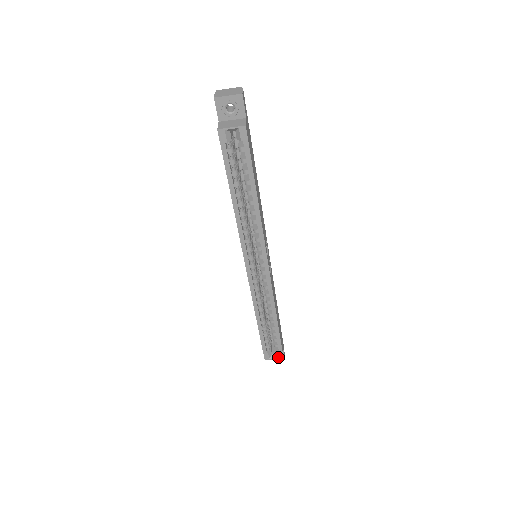
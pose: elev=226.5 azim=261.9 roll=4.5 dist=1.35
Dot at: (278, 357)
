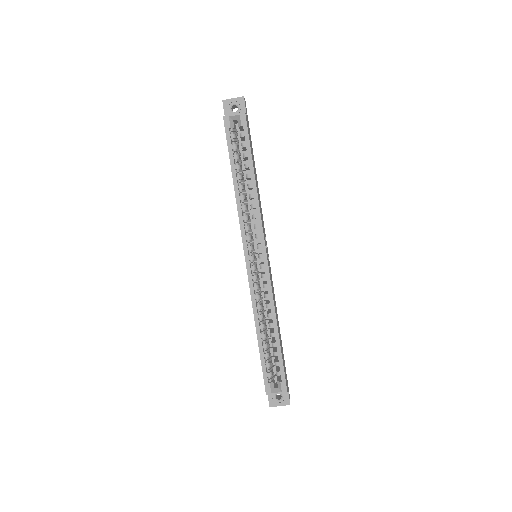
Dot at: (281, 391)
